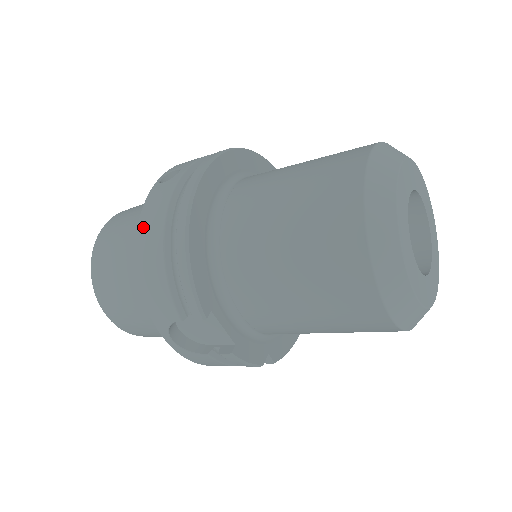
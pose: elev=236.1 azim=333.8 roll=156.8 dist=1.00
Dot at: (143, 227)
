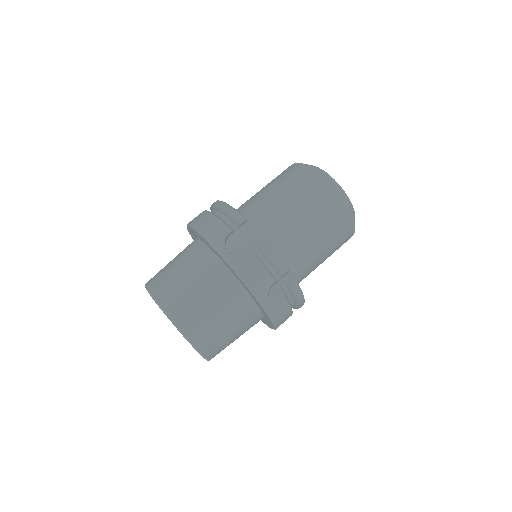
Dot at: (192, 221)
